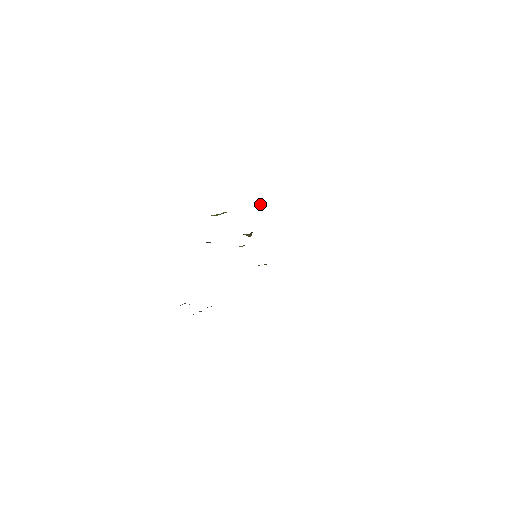
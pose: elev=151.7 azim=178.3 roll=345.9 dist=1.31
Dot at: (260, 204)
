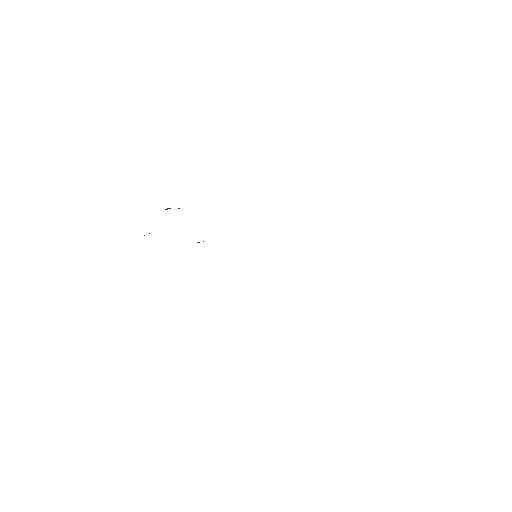
Dot at: (169, 208)
